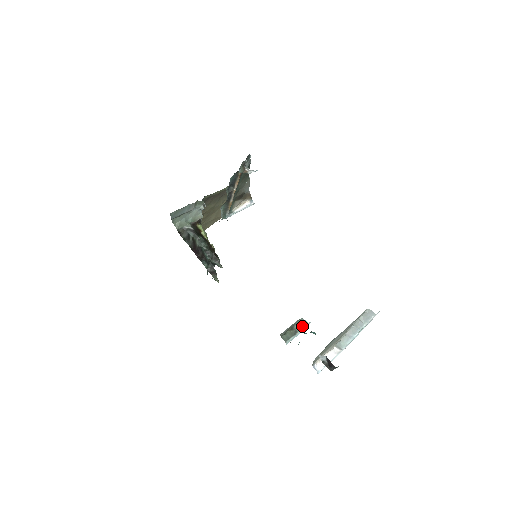
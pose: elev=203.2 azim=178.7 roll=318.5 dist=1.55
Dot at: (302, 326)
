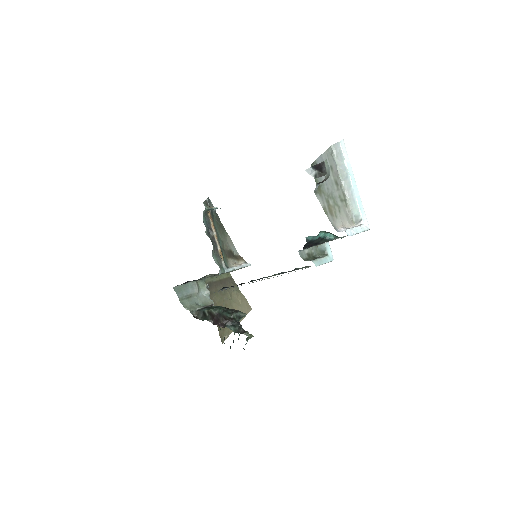
Dot at: (324, 254)
